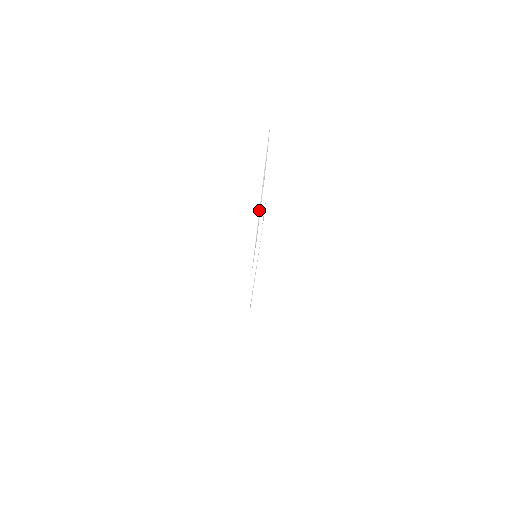
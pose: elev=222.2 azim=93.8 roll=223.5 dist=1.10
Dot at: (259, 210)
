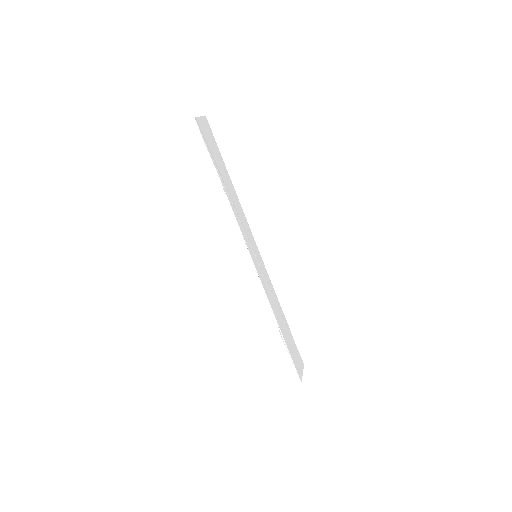
Dot at: (241, 206)
